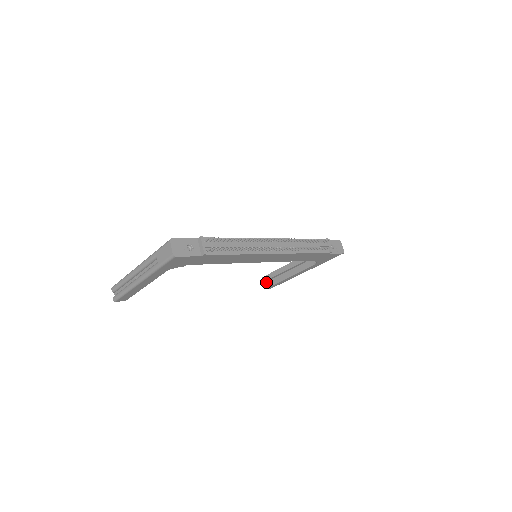
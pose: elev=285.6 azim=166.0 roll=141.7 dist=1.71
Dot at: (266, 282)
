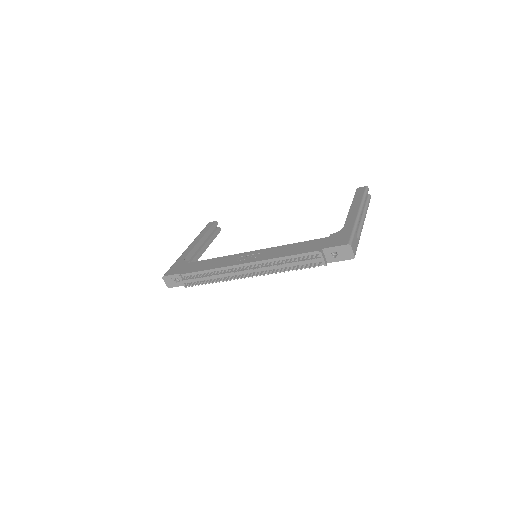
Dot at: occluded
